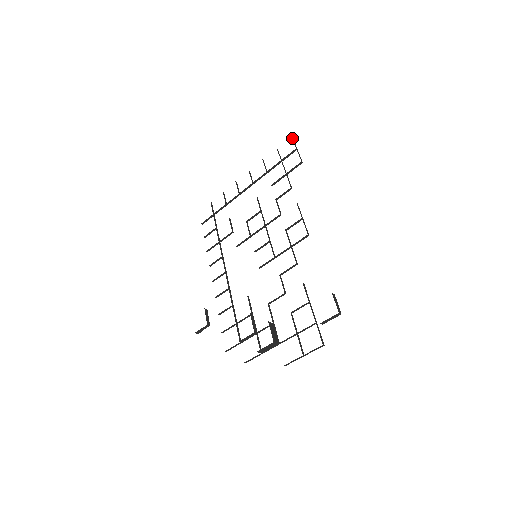
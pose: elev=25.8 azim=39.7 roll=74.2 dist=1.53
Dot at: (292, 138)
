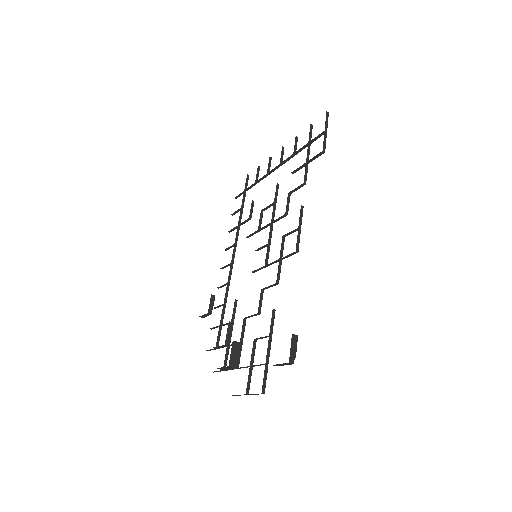
Dot at: (326, 115)
